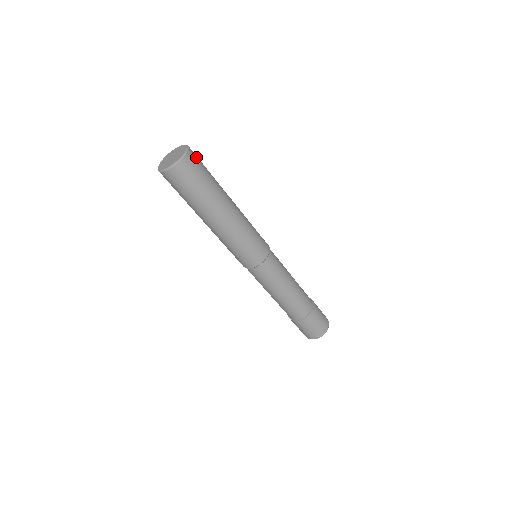
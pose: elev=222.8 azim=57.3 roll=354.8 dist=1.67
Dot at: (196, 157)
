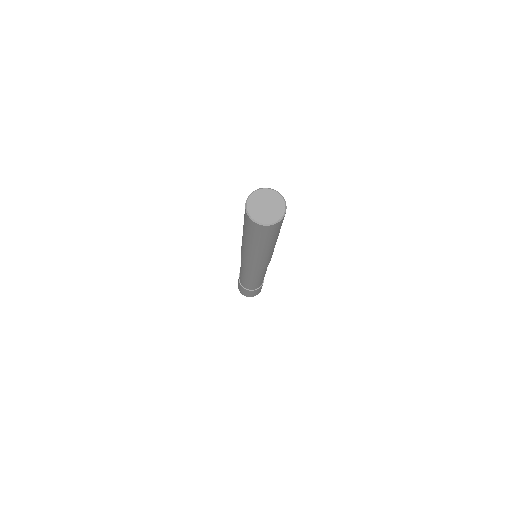
Dot at: occluded
